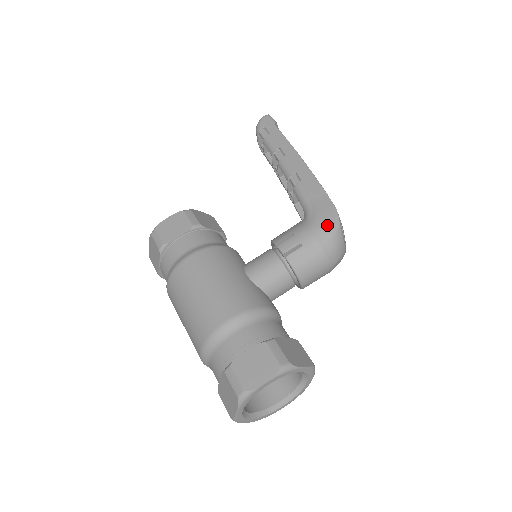
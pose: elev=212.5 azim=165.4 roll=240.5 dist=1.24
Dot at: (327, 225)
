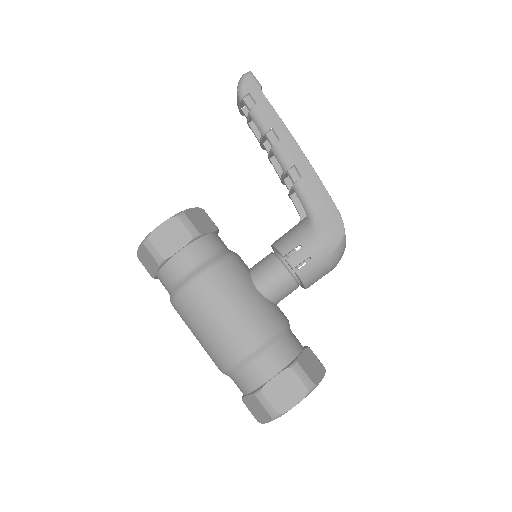
Dot at: (334, 236)
